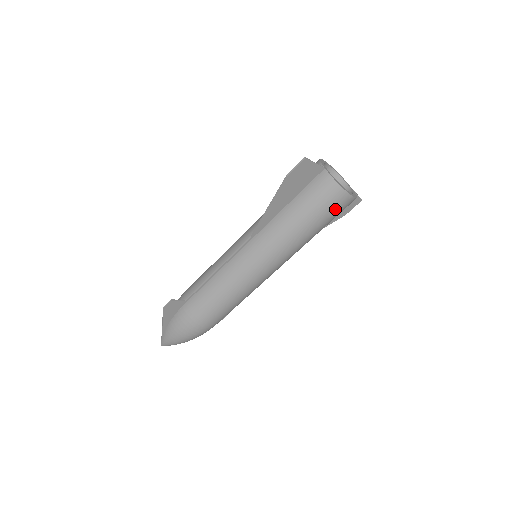
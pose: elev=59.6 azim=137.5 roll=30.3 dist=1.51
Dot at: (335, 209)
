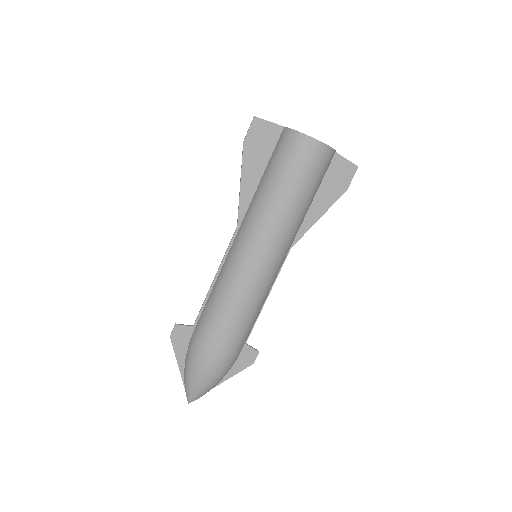
Dot at: (306, 161)
